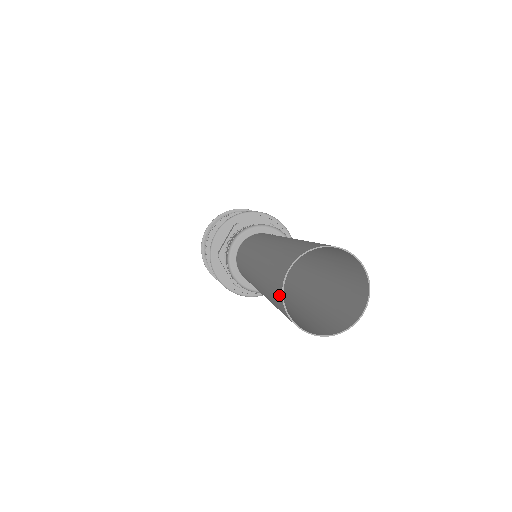
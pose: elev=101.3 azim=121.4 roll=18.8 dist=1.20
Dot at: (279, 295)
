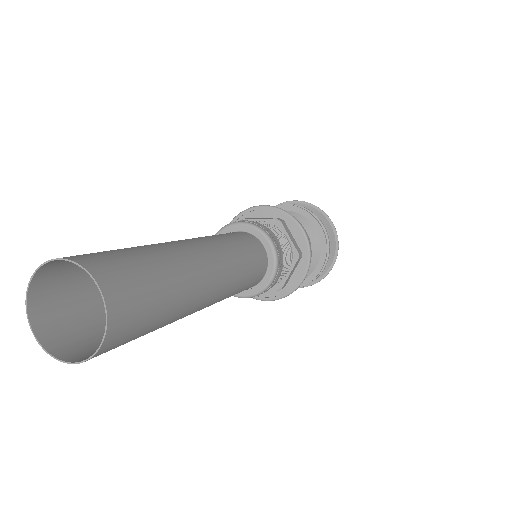
Dot at: (38, 309)
